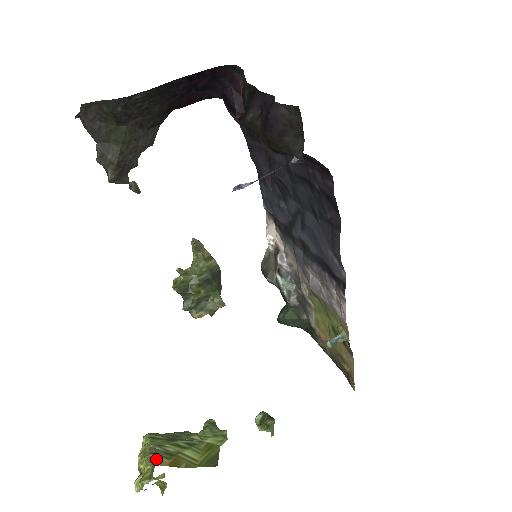
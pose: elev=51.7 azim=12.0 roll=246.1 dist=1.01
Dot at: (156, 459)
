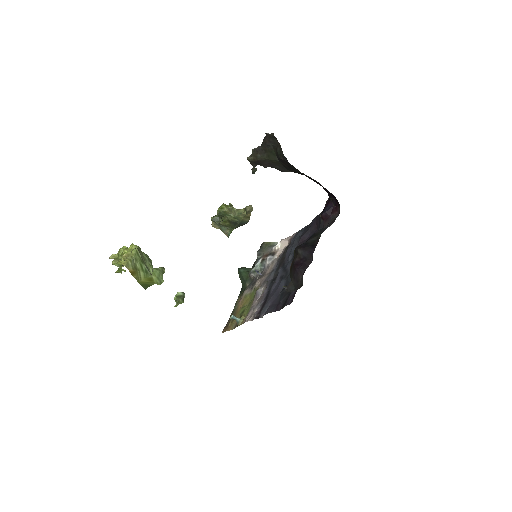
Dot at: (129, 265)
